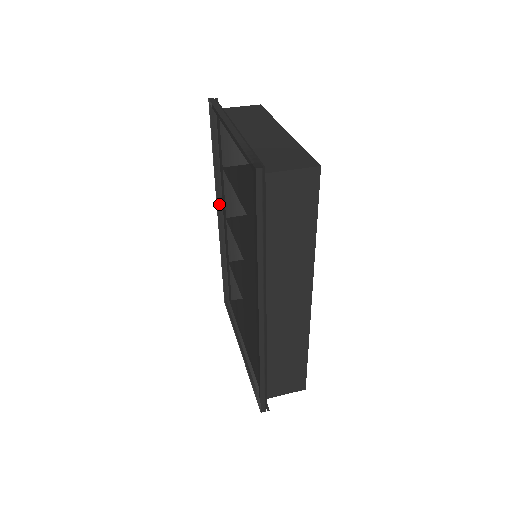
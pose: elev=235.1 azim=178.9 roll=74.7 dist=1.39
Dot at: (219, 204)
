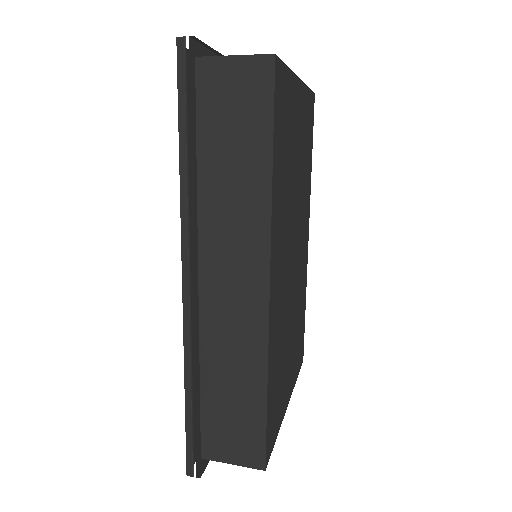
Dot at: occluded
